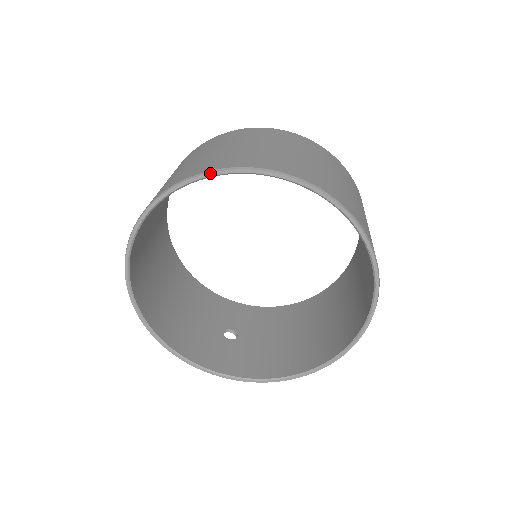
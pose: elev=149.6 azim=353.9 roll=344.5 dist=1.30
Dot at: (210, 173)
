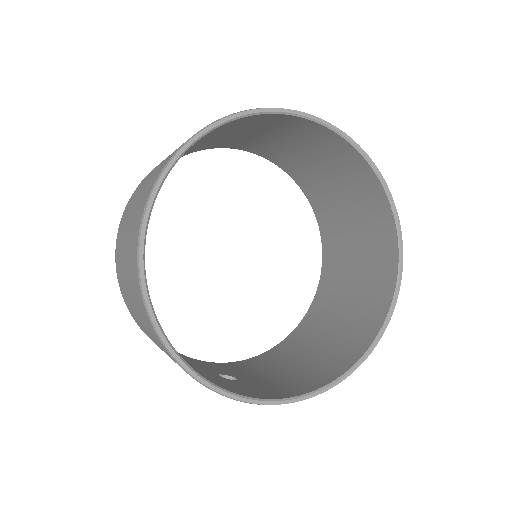
Dot at: (252, 110)
